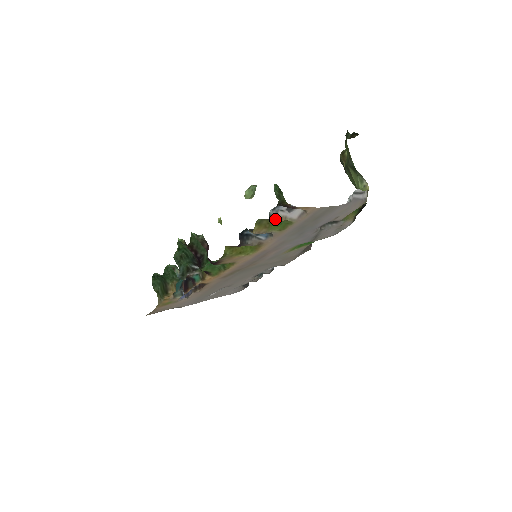
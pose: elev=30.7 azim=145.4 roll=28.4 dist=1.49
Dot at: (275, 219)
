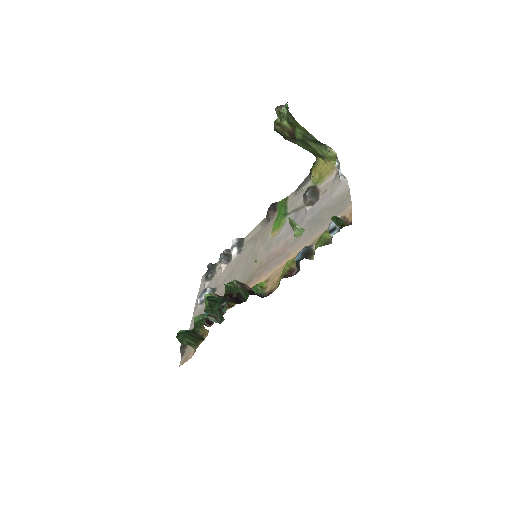
Dot at: (331, 239)
